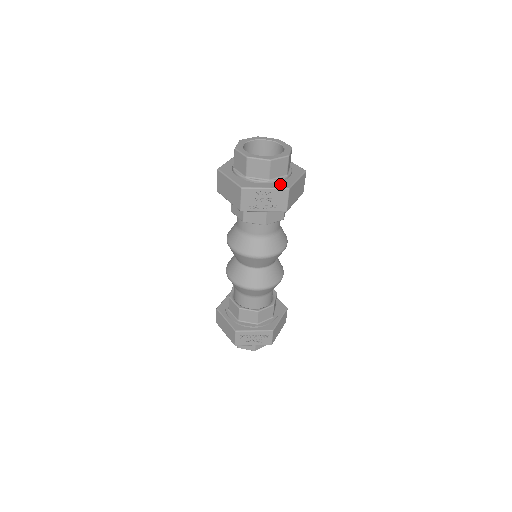
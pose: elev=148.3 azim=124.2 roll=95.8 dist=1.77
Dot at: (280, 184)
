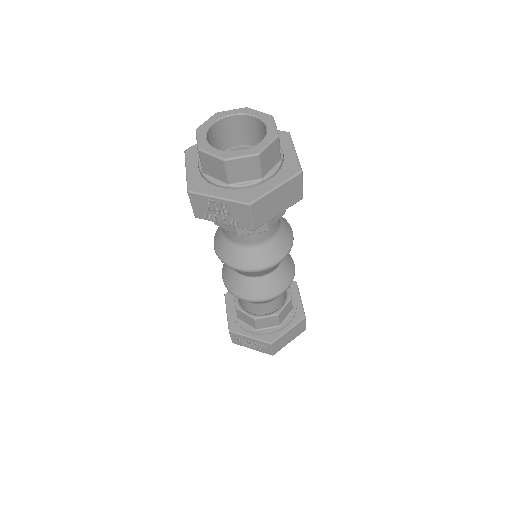
Dot at: (243, 193)
